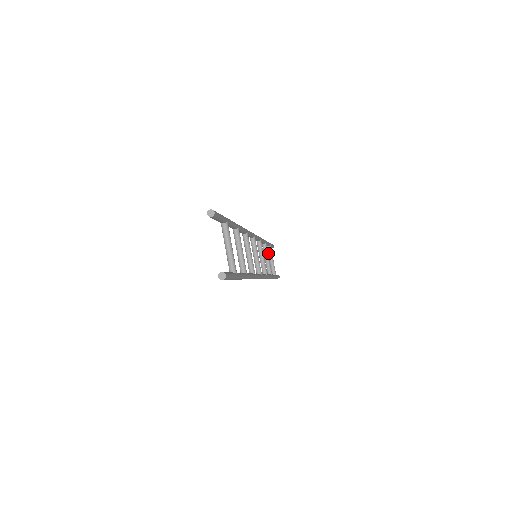
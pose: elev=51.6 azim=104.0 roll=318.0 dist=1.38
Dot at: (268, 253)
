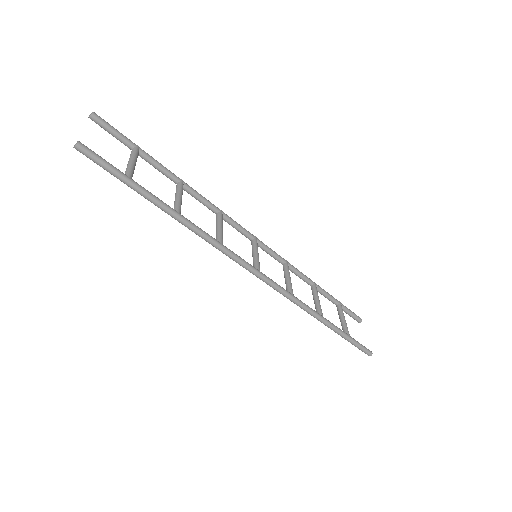
Dot at: (338, 313)
